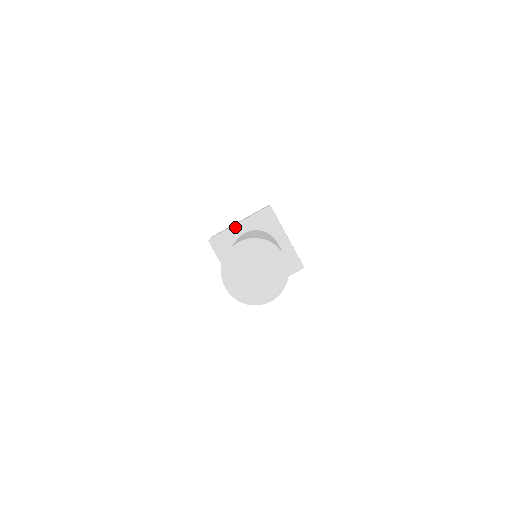
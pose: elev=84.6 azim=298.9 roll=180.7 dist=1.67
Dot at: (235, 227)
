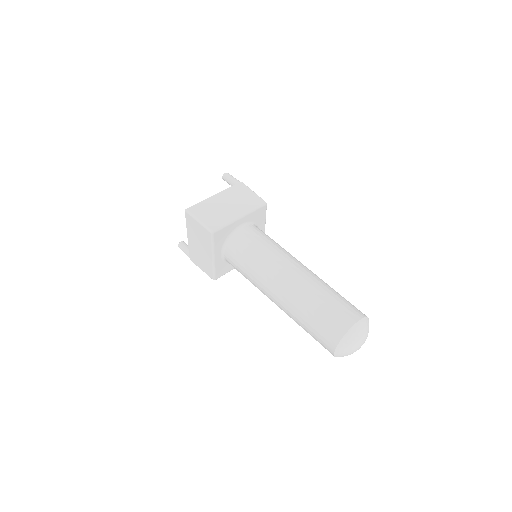
Dot at: (215, 261)
